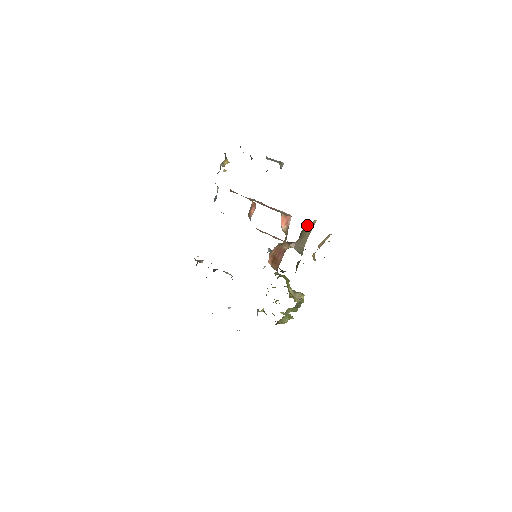
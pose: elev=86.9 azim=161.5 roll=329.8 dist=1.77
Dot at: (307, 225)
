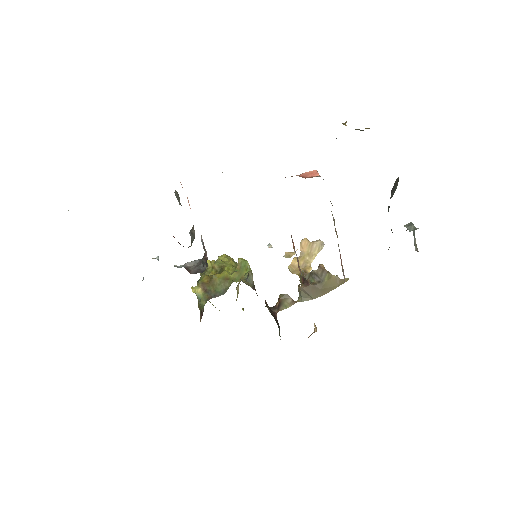
Dot at: (337, 276)
